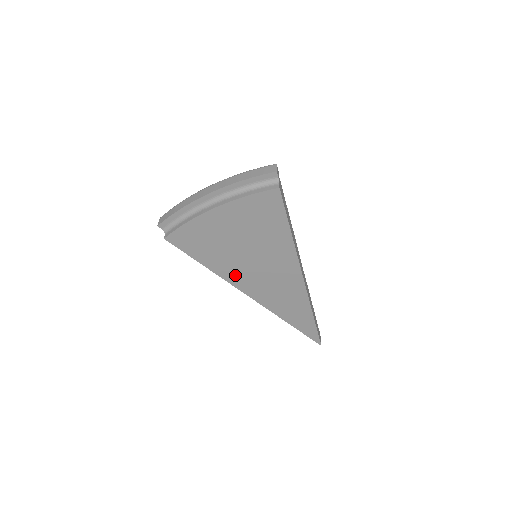
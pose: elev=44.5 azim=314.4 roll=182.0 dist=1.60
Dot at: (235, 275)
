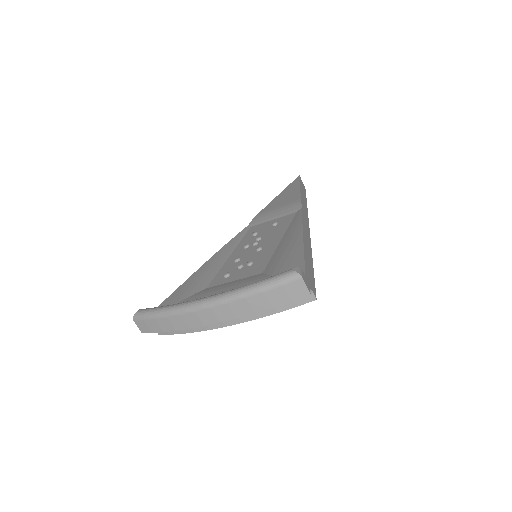
Dot at: occluded
